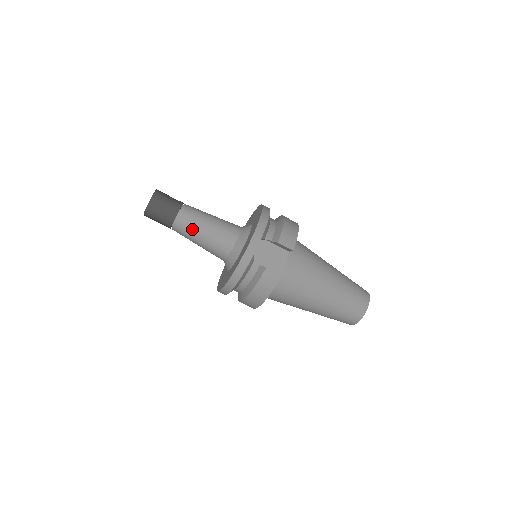
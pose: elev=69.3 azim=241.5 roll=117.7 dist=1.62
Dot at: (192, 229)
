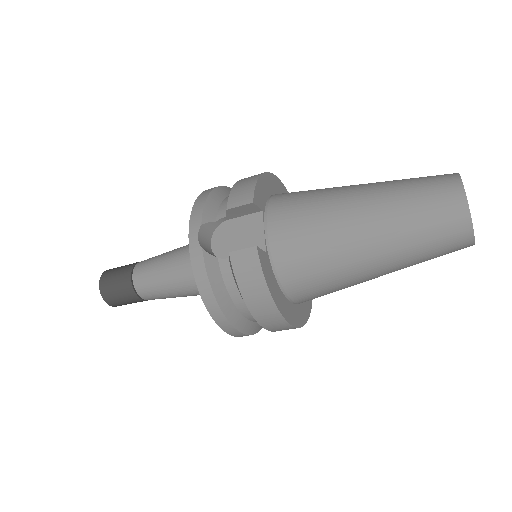
Dot at: (153, 282)
